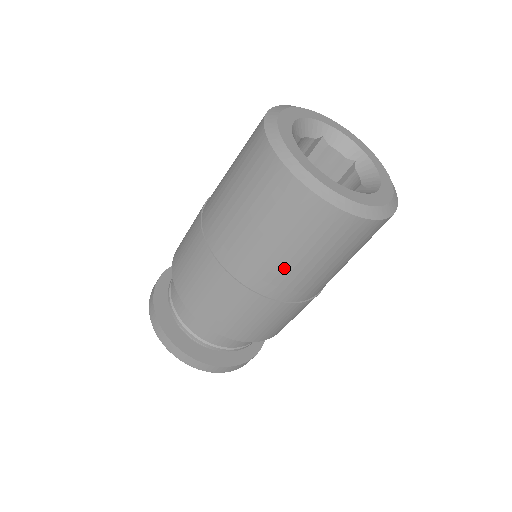
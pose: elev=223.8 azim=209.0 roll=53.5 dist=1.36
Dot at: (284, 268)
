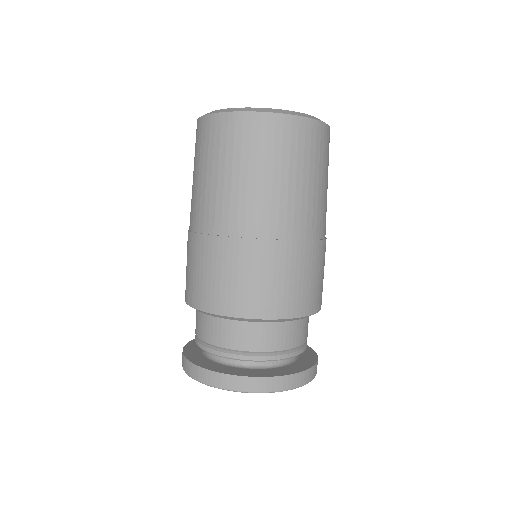
Dot at: (272, 196)
